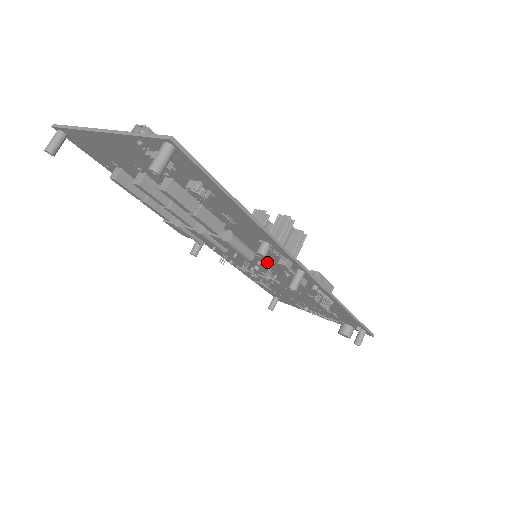
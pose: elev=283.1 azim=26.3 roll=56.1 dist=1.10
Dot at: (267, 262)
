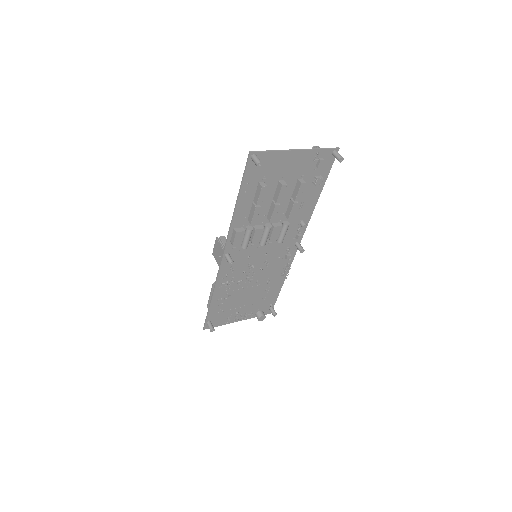
Dot at: (274, 250)
